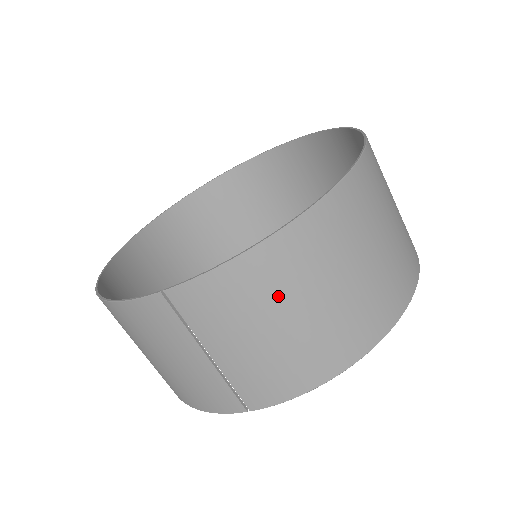
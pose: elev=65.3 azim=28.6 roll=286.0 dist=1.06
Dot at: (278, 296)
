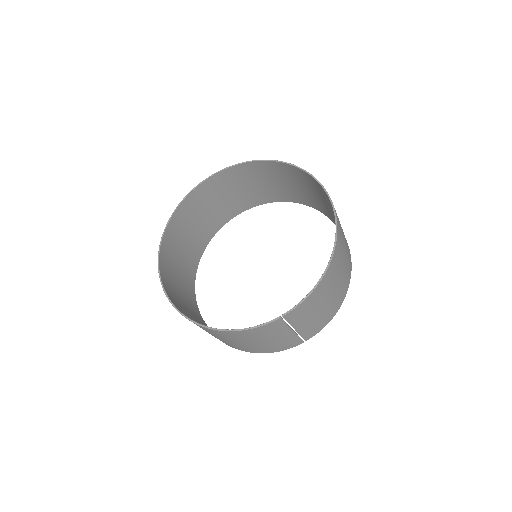
Dot at: (327, 292)
